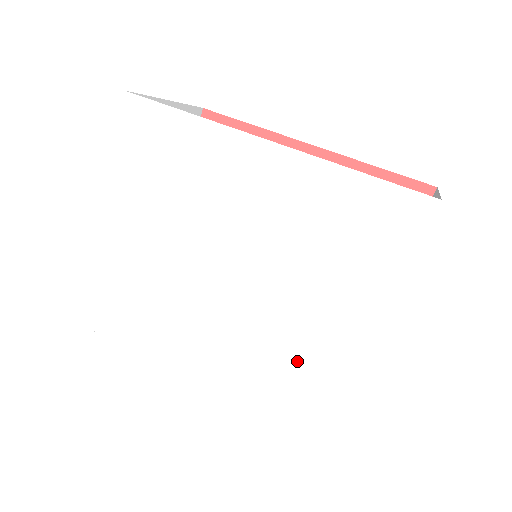
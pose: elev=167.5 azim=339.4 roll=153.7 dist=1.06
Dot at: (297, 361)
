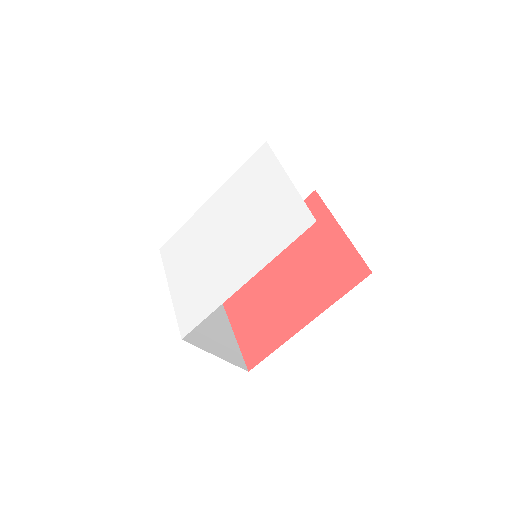
Dot at: (274, 213)
